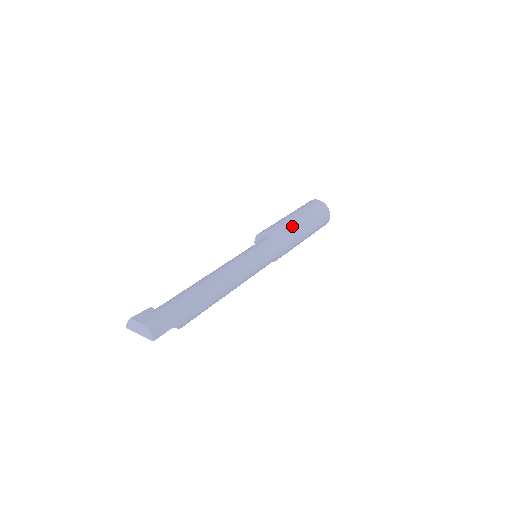
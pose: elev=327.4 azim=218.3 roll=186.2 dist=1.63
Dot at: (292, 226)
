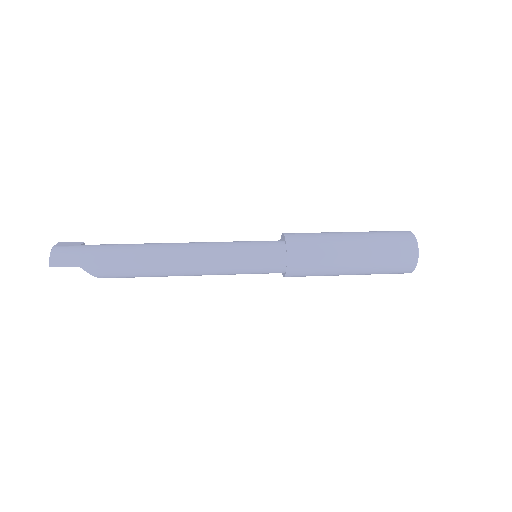
Dot at: (328, 240)
